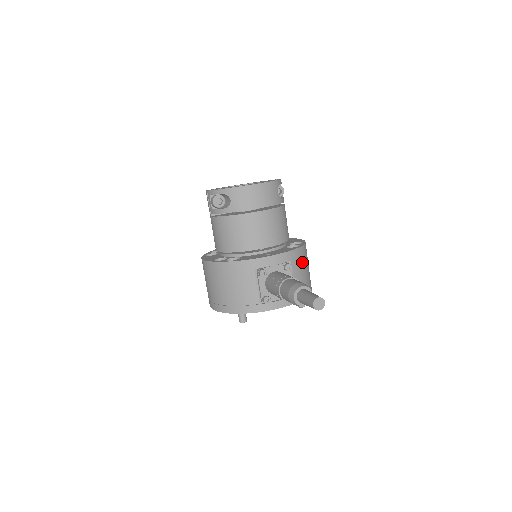
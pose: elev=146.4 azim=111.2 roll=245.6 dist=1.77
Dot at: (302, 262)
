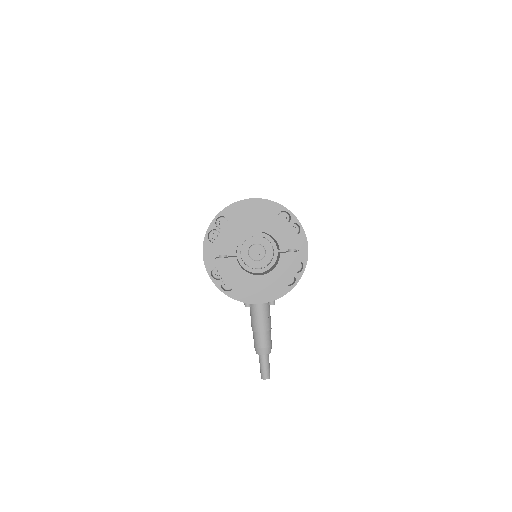
Dot at: occluded
